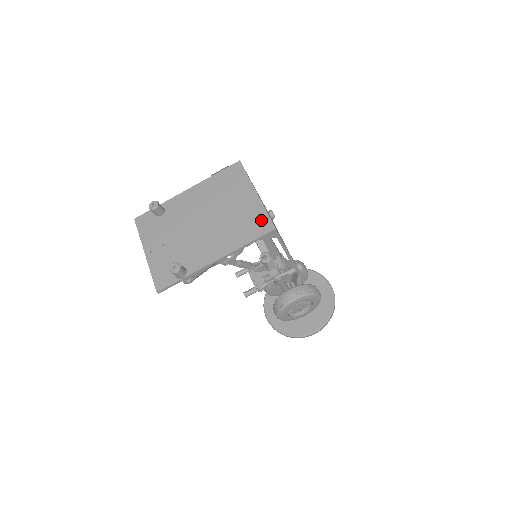
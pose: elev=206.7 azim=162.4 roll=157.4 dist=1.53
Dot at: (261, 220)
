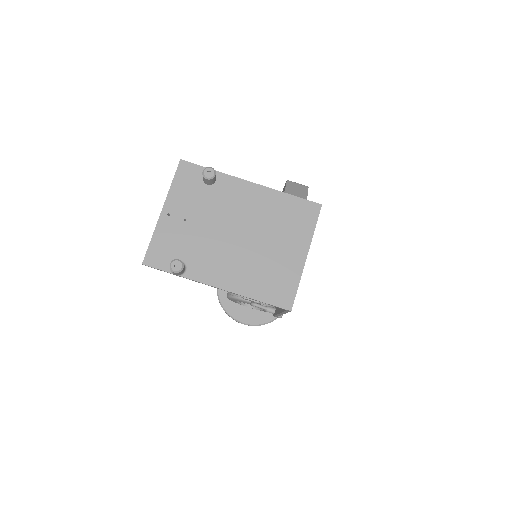
Dot at: (287, 289)
